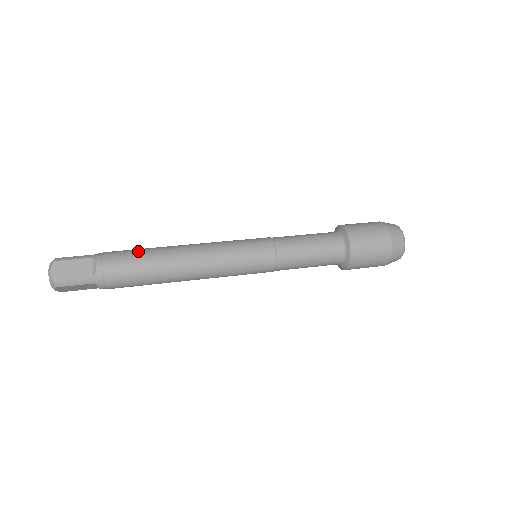
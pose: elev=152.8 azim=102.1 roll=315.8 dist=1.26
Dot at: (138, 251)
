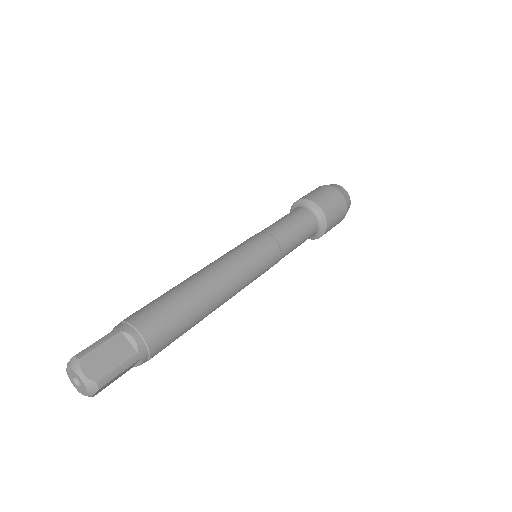
Dot at: (162, 300)
